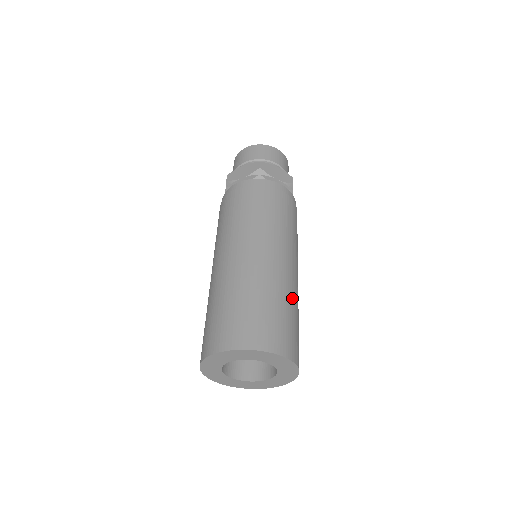
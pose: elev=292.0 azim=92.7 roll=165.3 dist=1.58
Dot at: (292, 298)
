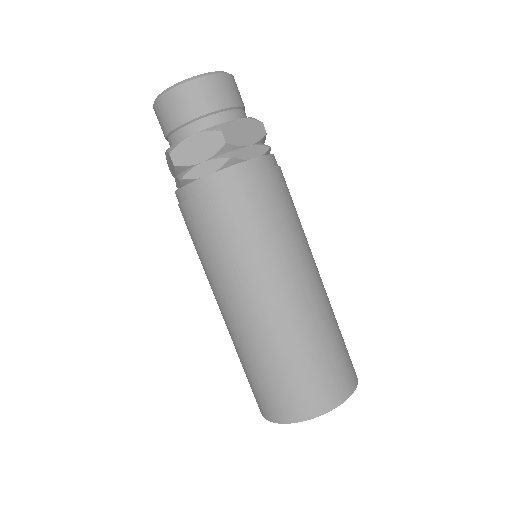
Dot at: (332, 315)
